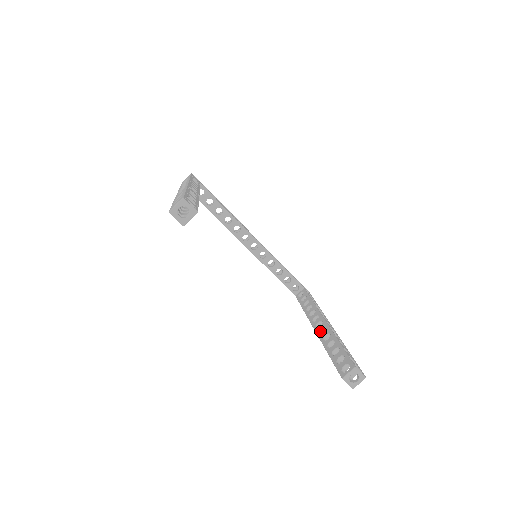
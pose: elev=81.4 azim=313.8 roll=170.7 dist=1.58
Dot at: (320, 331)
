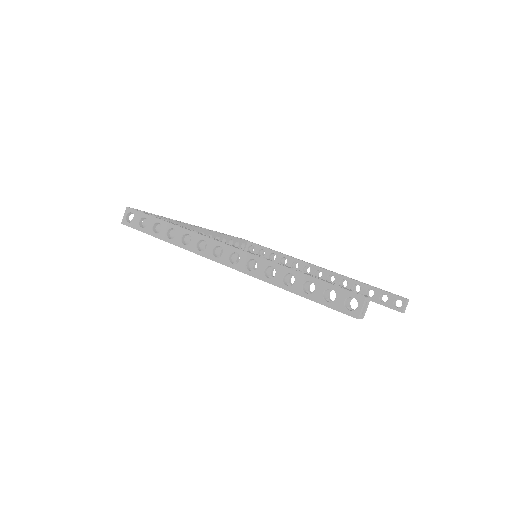
Dot at: (327, 280)
